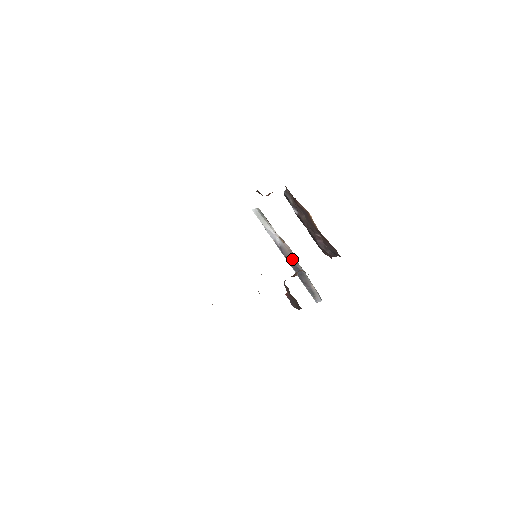
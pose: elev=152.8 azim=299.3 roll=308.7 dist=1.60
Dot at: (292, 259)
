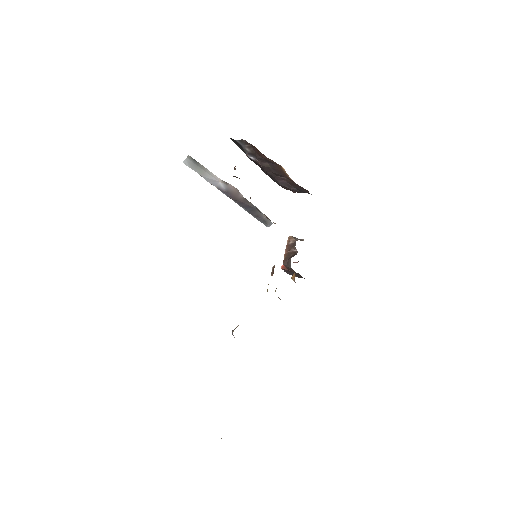
Dot at: (241, 200)
